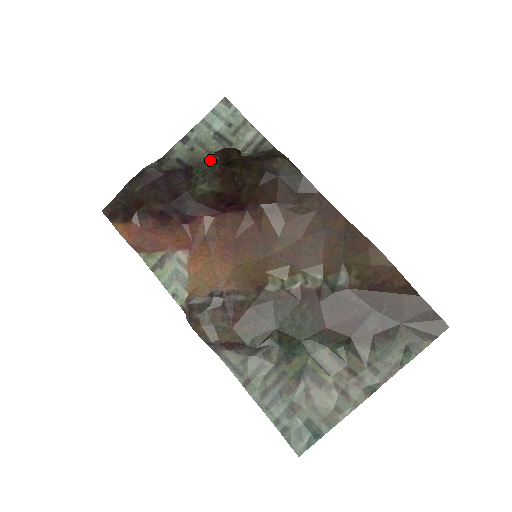
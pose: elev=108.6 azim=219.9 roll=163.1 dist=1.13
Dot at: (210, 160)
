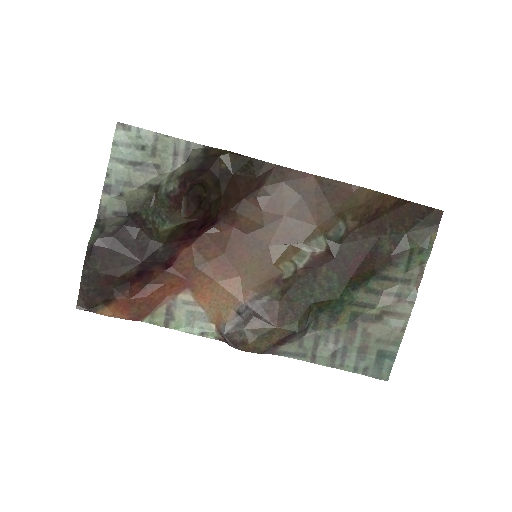
Dot at: (187, 214)
